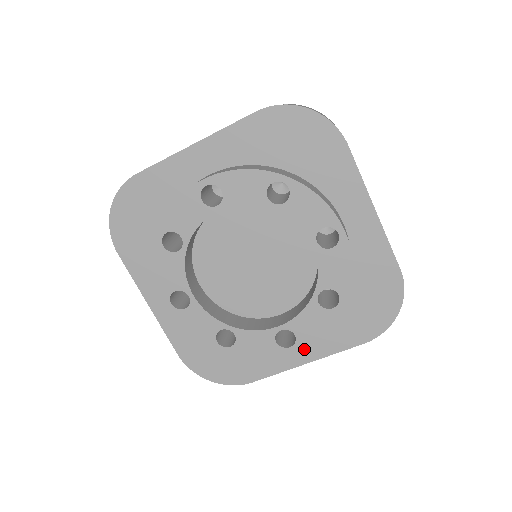
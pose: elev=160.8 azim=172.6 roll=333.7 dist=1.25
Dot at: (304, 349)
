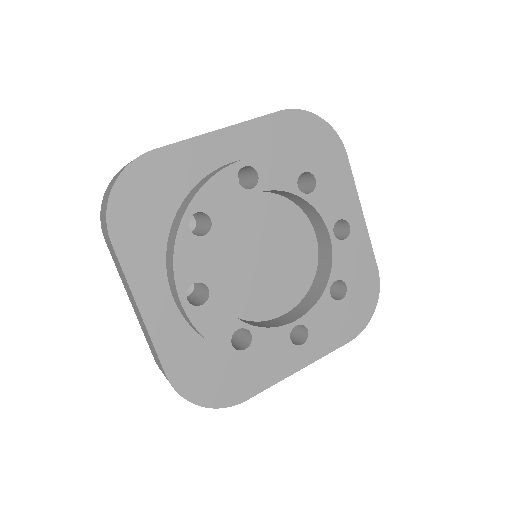
Dot at: (300, 353)
